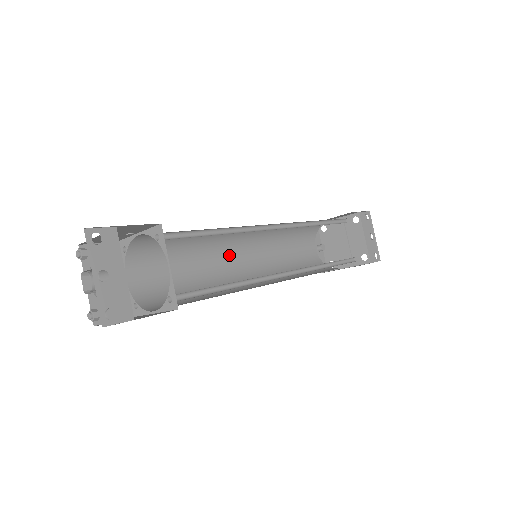
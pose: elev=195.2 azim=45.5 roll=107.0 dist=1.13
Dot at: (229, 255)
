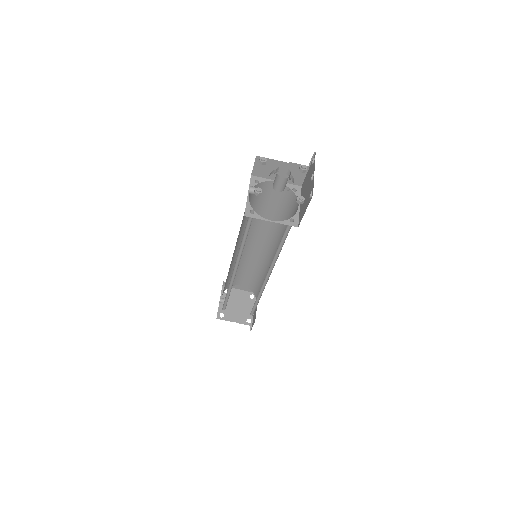
Dot at: (236, 245)
